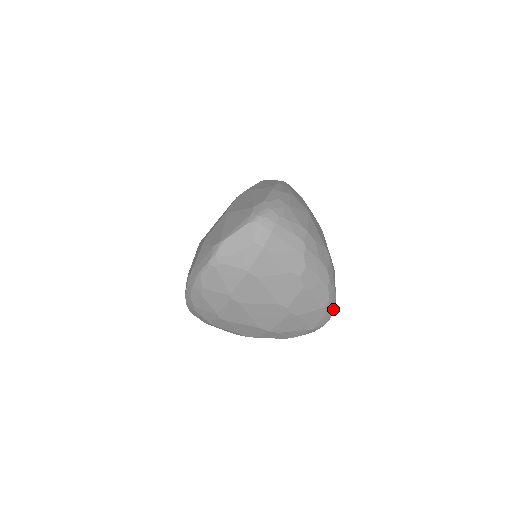
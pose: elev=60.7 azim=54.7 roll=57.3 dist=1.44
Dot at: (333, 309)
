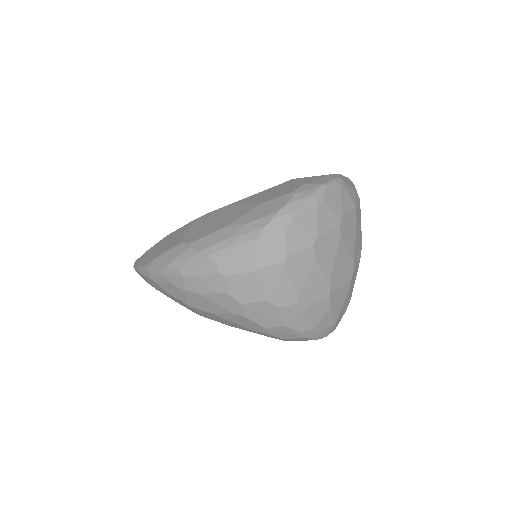
Dot at: occluded
